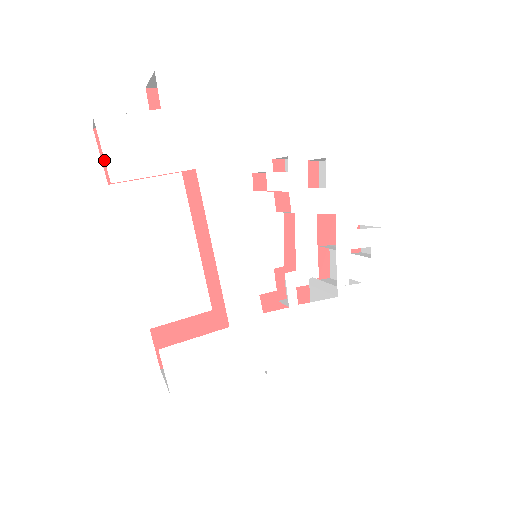
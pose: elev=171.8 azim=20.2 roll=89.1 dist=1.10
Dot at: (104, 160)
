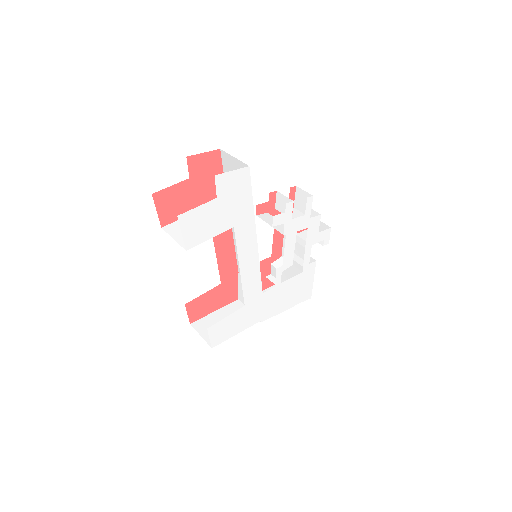
Dot at: (159, 213)
